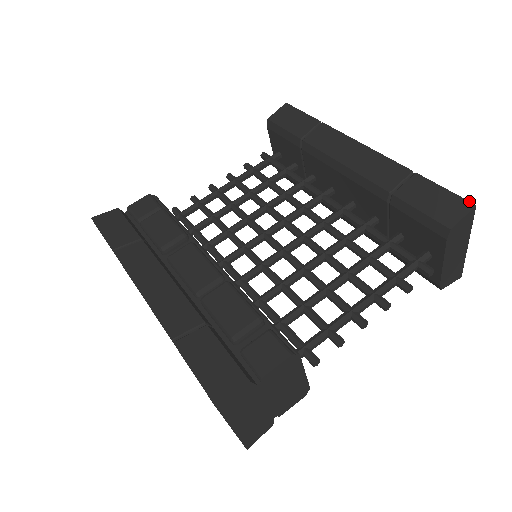
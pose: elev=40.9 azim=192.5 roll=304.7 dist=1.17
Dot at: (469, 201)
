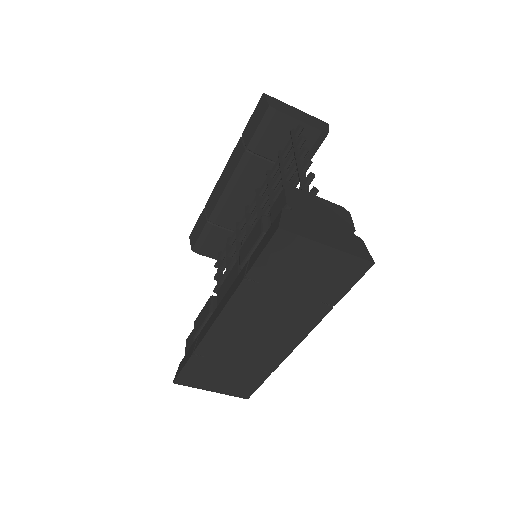
Dot at: (260, 98)
